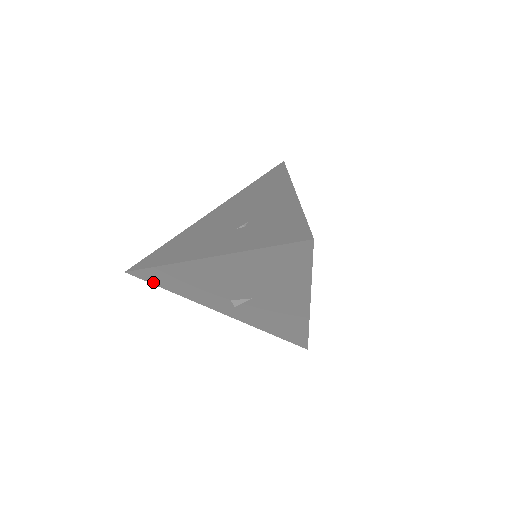
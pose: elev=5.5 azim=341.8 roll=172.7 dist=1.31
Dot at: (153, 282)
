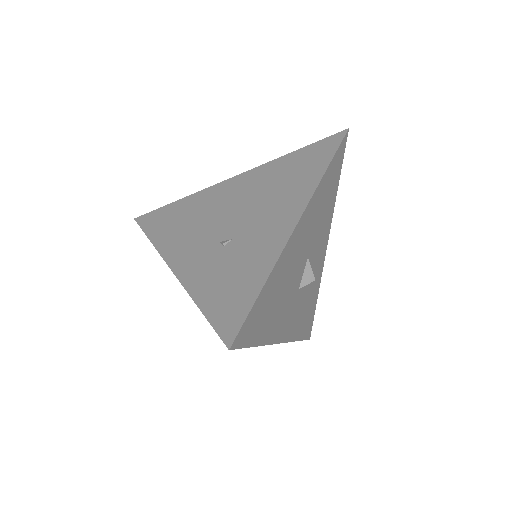
Dot at: occluded
